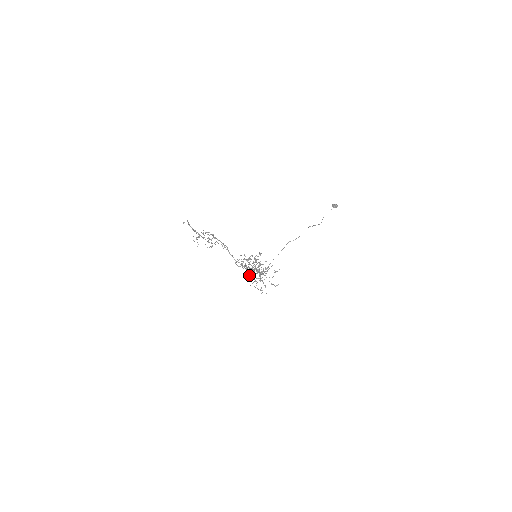
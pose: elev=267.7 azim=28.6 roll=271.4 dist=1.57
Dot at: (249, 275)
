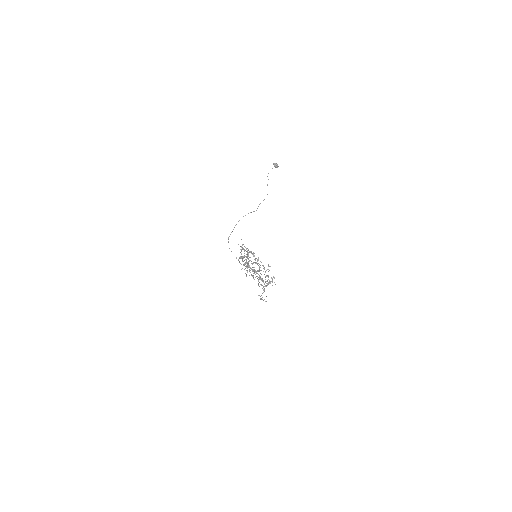
Dot at: occluded
